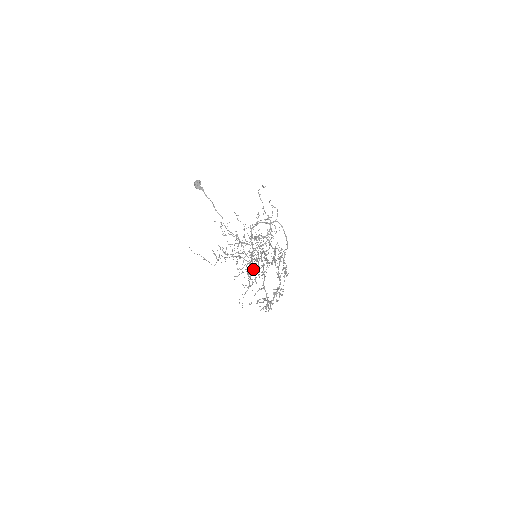
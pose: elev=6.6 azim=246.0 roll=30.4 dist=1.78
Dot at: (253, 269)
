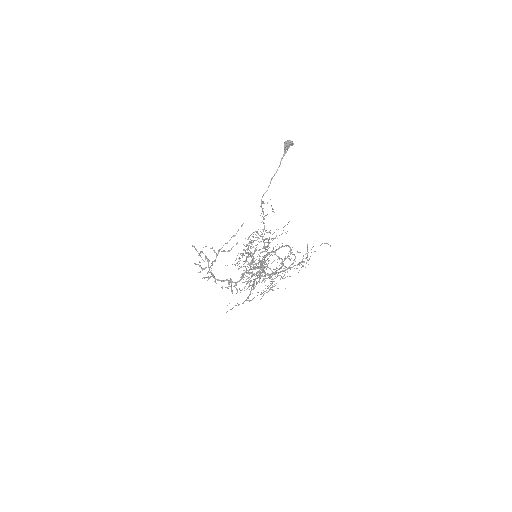
Dot at: occluded
